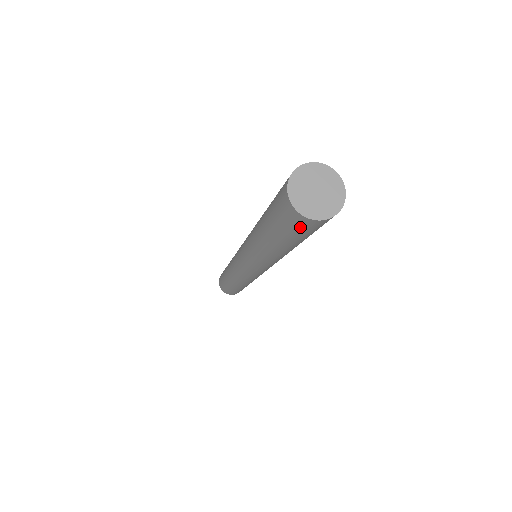
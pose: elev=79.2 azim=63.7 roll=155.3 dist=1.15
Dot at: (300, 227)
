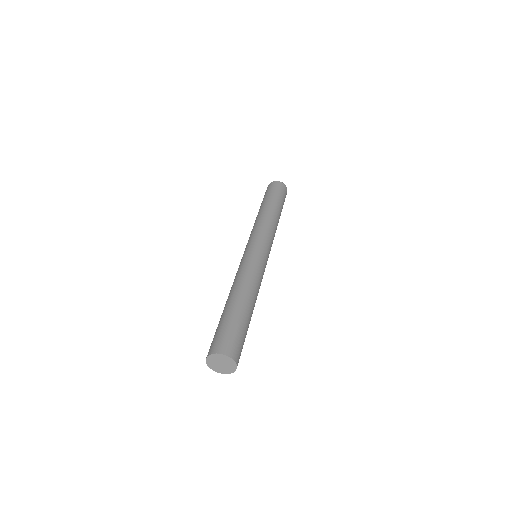
Dot at: occluded
